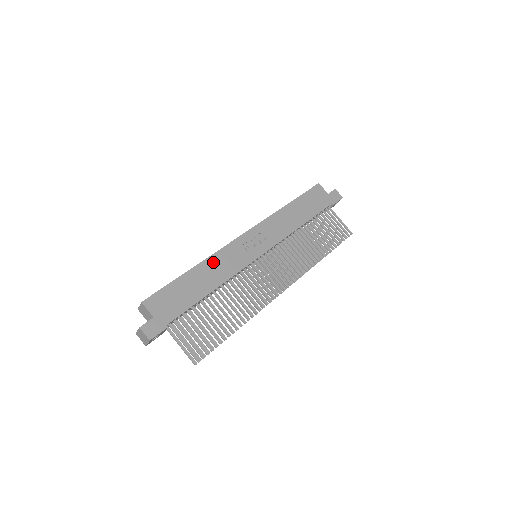
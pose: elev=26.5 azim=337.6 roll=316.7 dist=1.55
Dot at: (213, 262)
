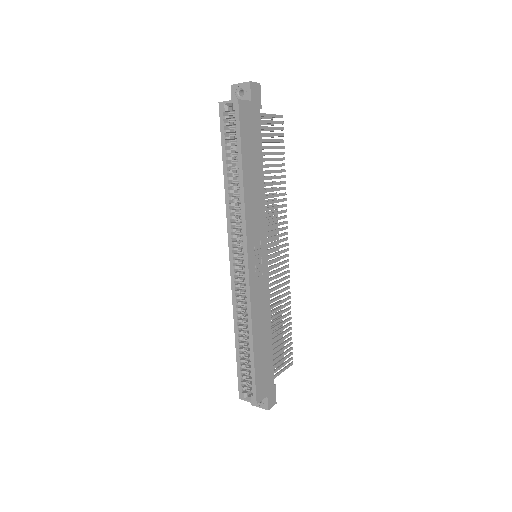
Dot at: (256, 317)
